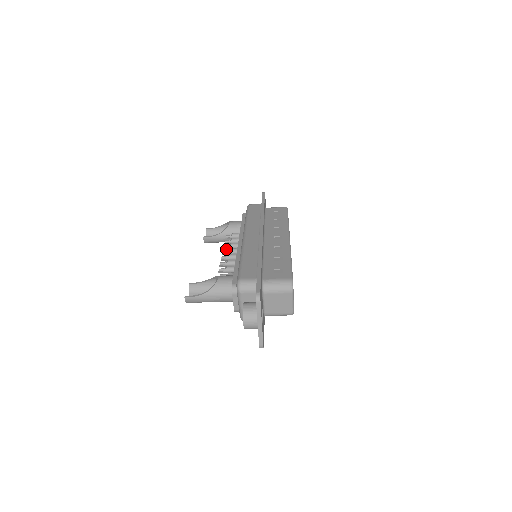
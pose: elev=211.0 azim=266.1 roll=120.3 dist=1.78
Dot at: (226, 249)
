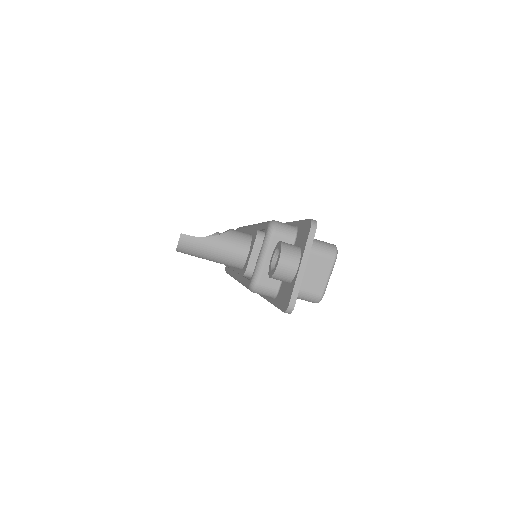
Dot at: occluded
